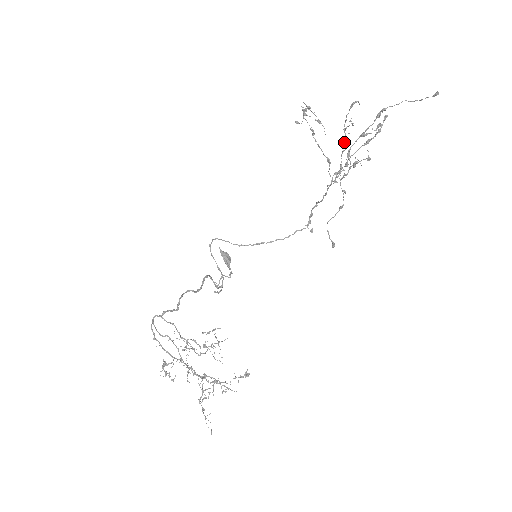
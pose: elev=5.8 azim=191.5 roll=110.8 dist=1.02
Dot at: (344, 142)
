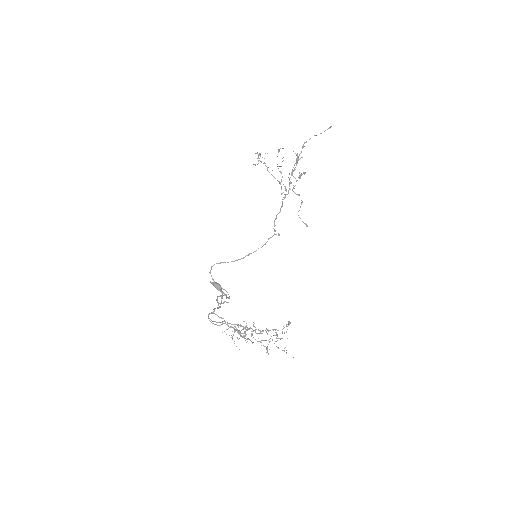
Dot at: occluded
